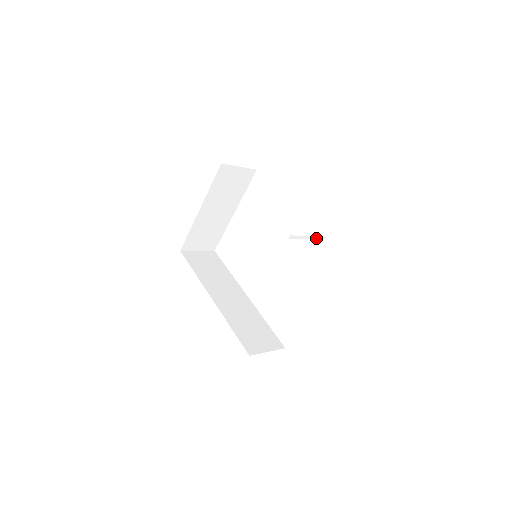
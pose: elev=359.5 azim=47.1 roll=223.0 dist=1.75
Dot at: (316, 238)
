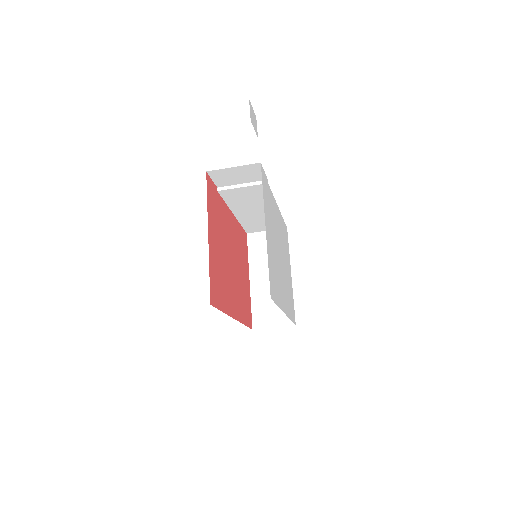
Dot at: (255, 184)
